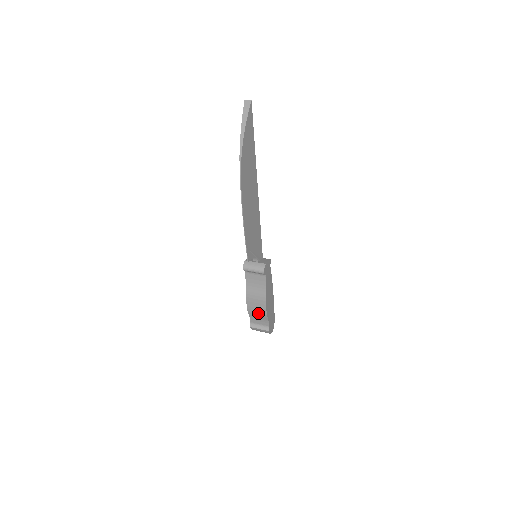
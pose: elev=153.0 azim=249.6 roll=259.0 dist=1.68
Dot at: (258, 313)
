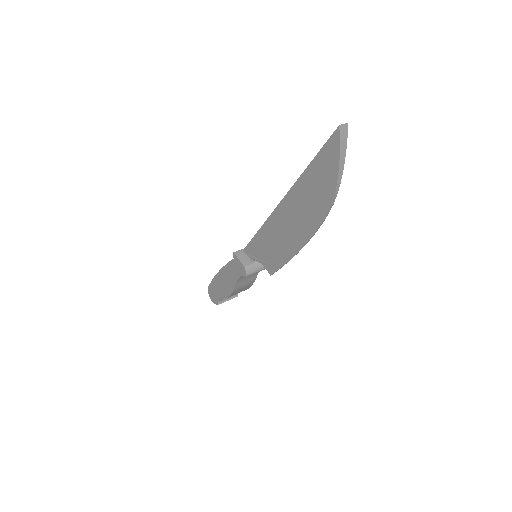
Dot at: occluded
